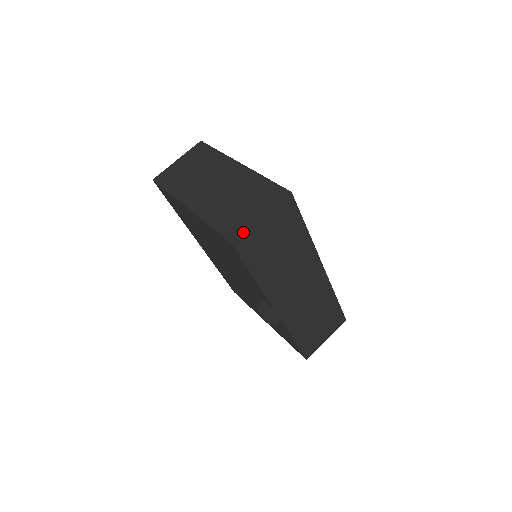
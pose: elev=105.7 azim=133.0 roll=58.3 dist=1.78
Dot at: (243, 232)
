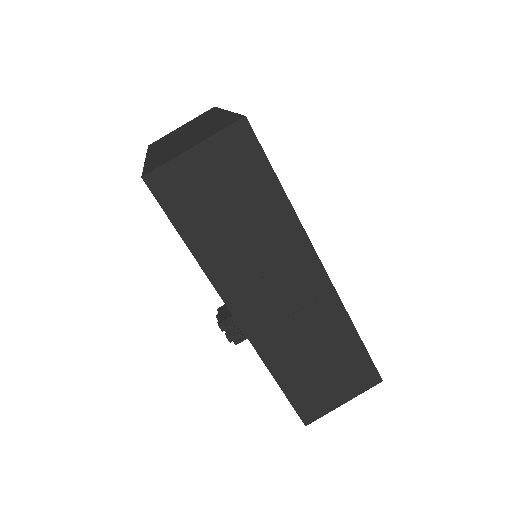
Dot at: (162, 164)
